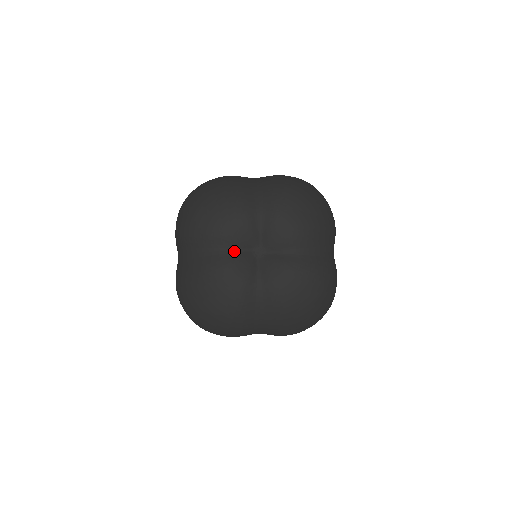
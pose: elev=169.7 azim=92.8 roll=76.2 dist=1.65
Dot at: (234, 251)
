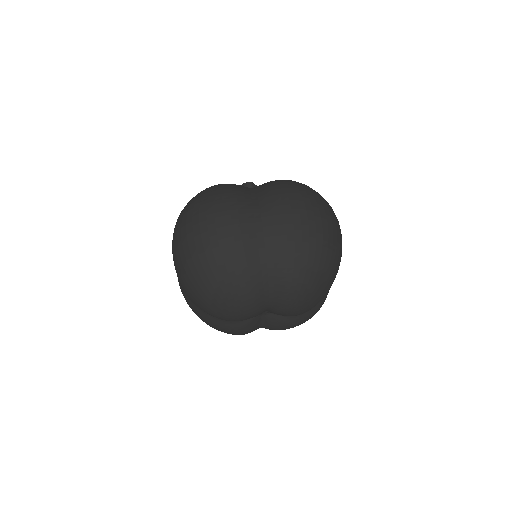
Dot at: occluded
